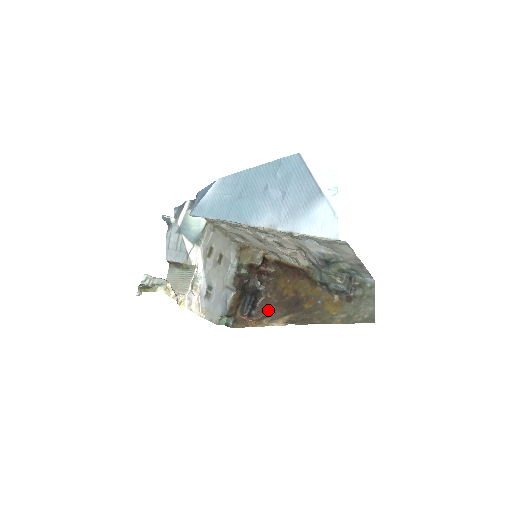
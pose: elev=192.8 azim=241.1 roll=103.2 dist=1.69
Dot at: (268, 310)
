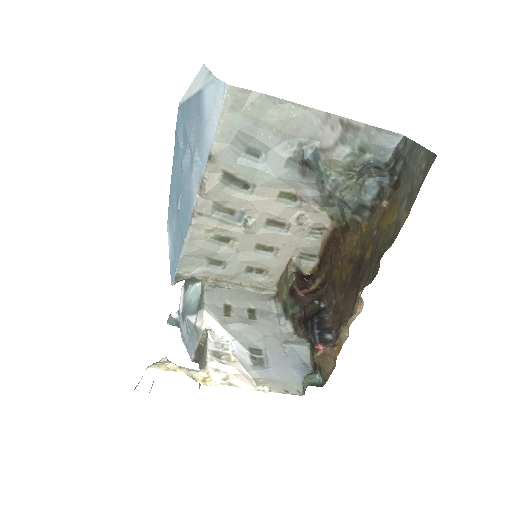
Dot at: (341, 315)
